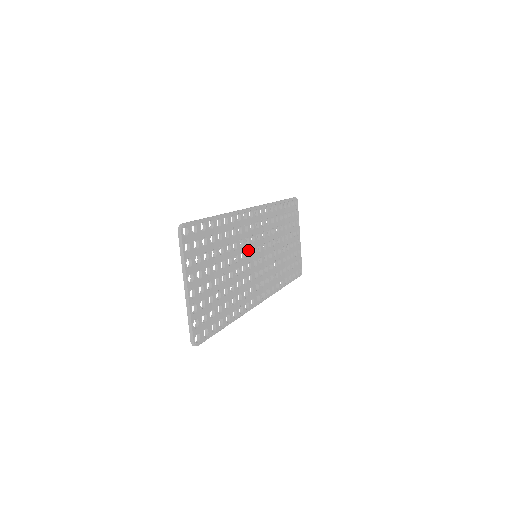
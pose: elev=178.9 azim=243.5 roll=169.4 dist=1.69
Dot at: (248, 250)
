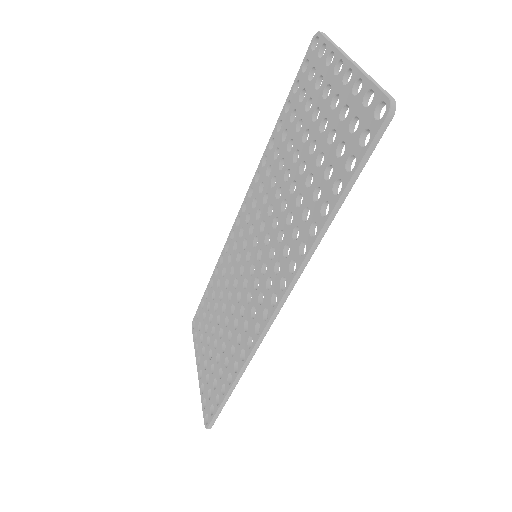
Dot at: (263, 226)
